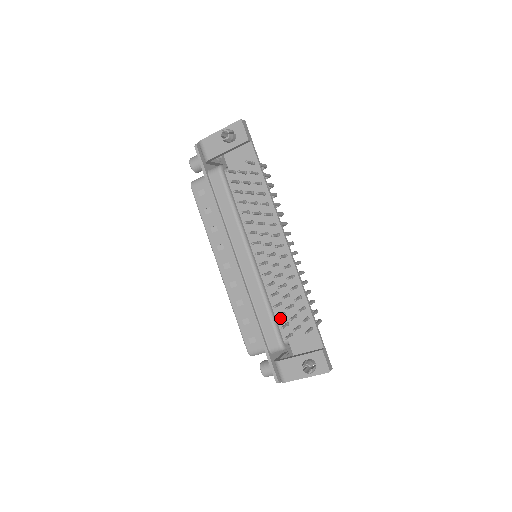
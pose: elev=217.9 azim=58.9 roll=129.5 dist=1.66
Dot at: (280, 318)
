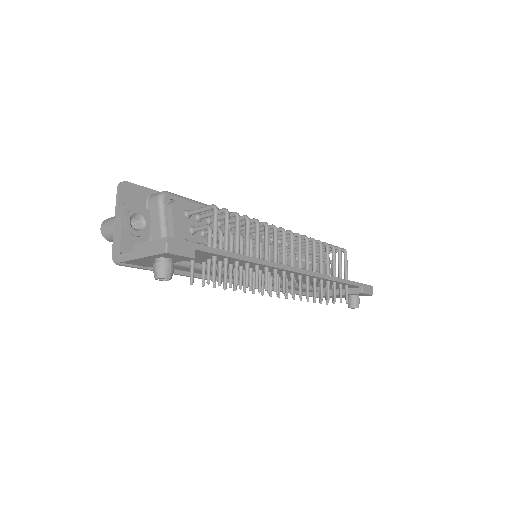
Dot at: occluded
